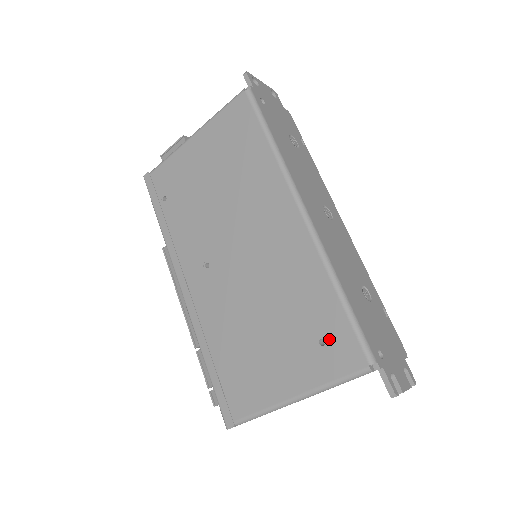
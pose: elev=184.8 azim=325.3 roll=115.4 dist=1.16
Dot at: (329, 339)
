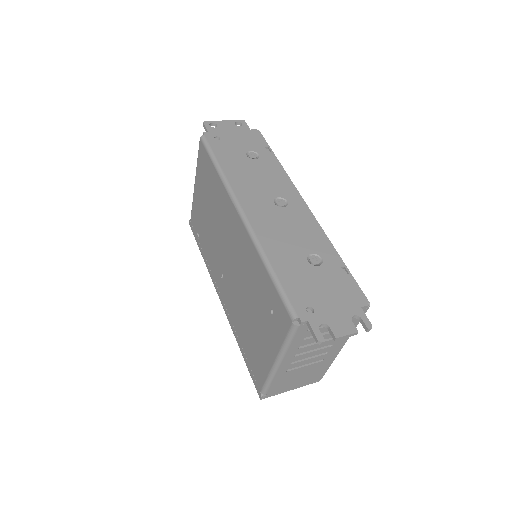
Dot at: (273, 308)
